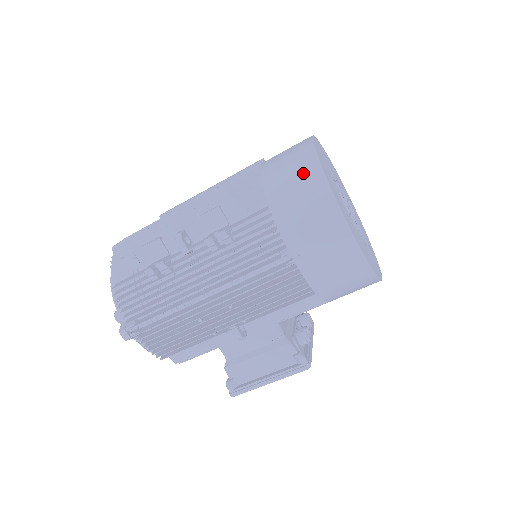
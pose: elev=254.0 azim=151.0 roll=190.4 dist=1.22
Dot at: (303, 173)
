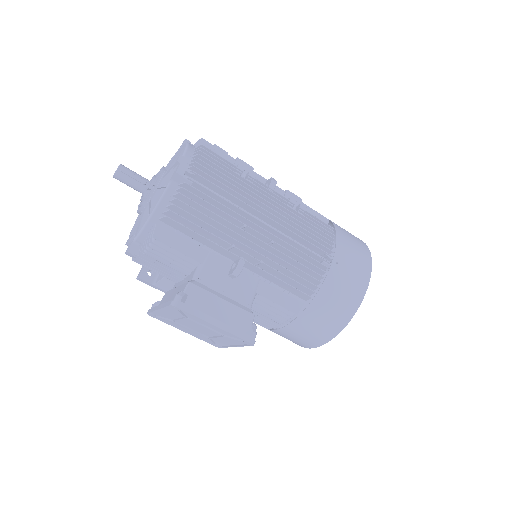
Dot at: (356, 238)
